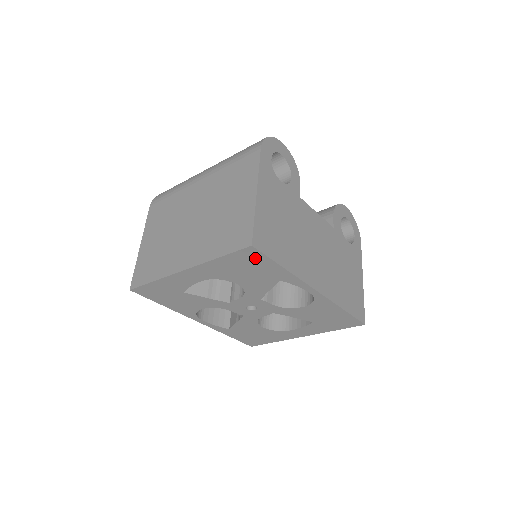
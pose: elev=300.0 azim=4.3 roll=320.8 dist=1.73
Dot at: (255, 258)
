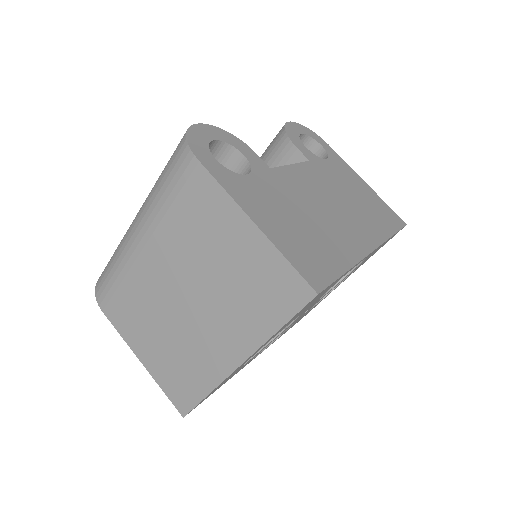
Dot at: (318, 295)
